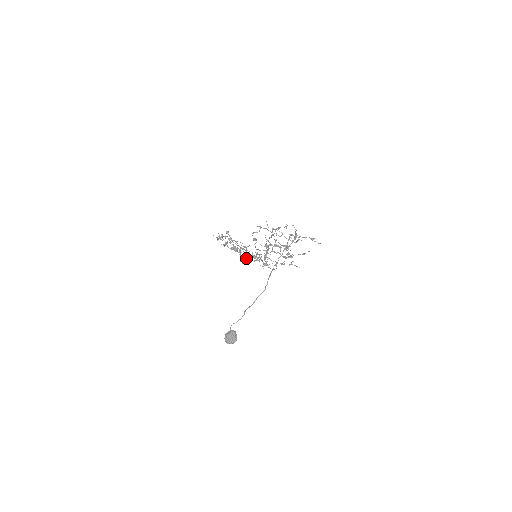
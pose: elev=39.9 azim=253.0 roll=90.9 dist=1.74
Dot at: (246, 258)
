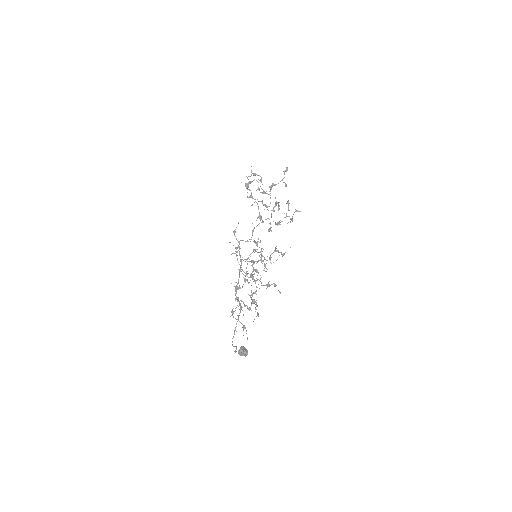
Dot at: (256, 245)
